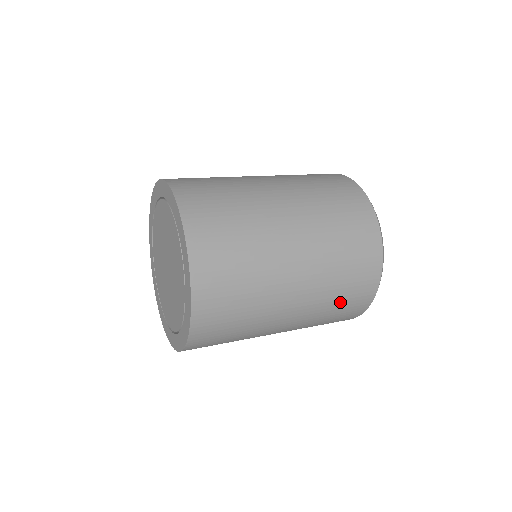
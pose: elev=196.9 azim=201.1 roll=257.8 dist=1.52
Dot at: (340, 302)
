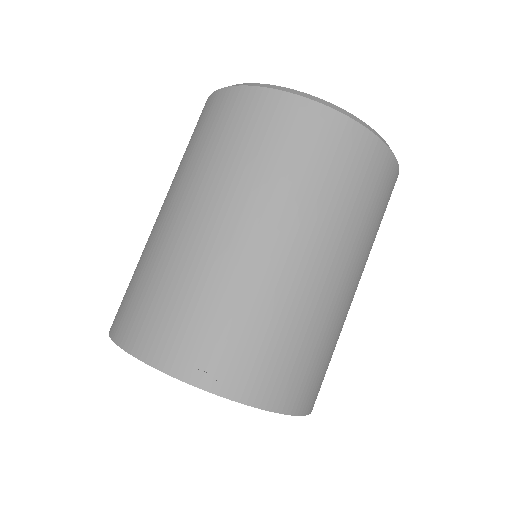
Dot at: (373, 208)
